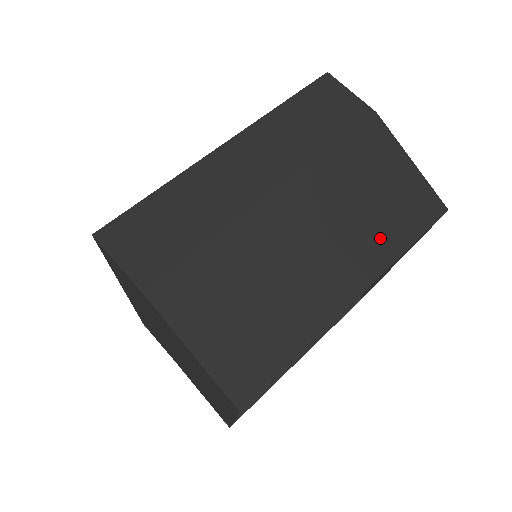
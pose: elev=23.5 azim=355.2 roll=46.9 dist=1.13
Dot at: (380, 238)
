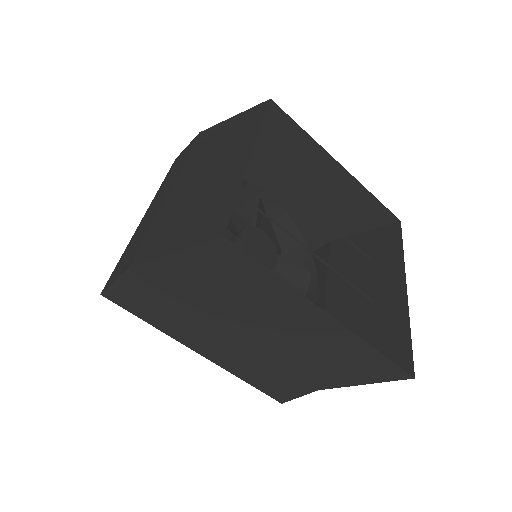
Dot at: (242, 137)
